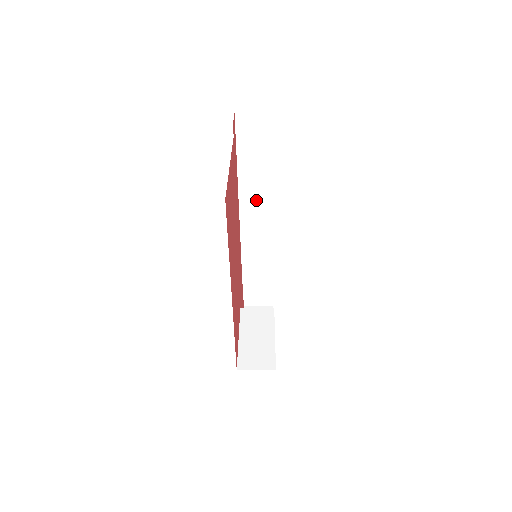
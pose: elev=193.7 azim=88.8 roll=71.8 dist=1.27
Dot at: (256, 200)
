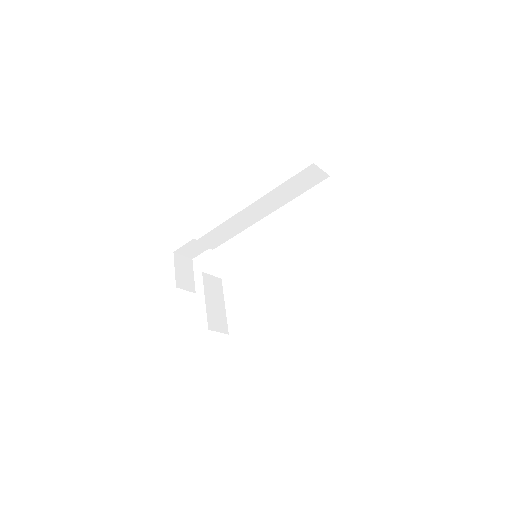
Dot at: (264, 207)
